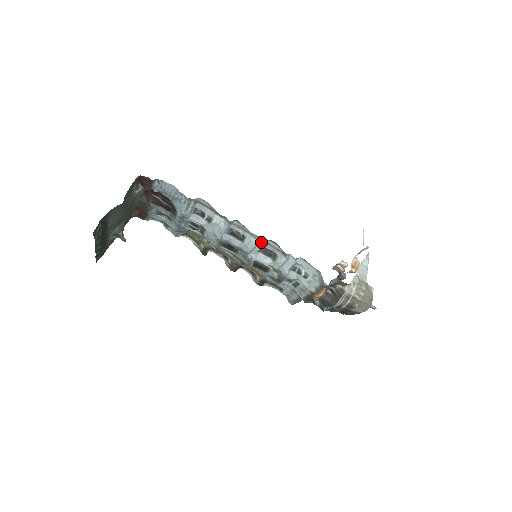
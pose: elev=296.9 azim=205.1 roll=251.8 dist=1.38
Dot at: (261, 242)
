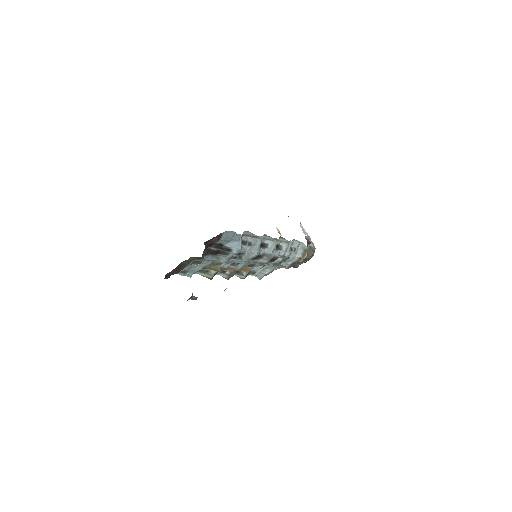
Dot at: (275, 242)
